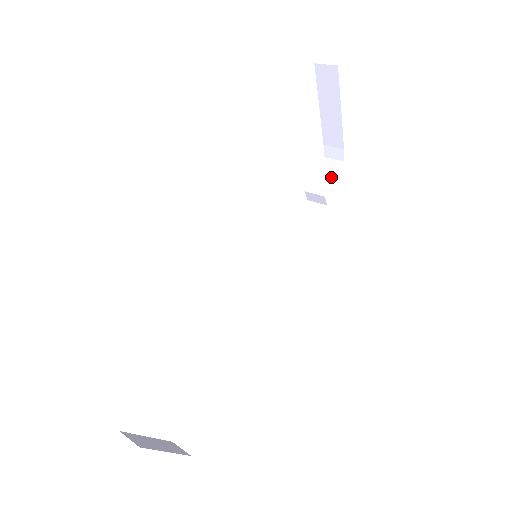
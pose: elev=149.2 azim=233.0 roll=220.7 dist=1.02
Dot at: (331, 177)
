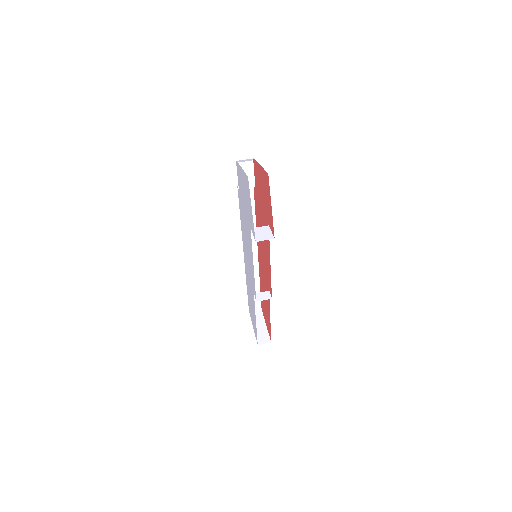
Dot at: (250, 172)
